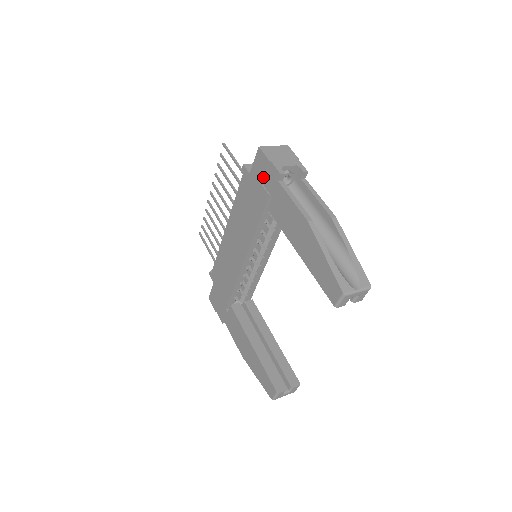
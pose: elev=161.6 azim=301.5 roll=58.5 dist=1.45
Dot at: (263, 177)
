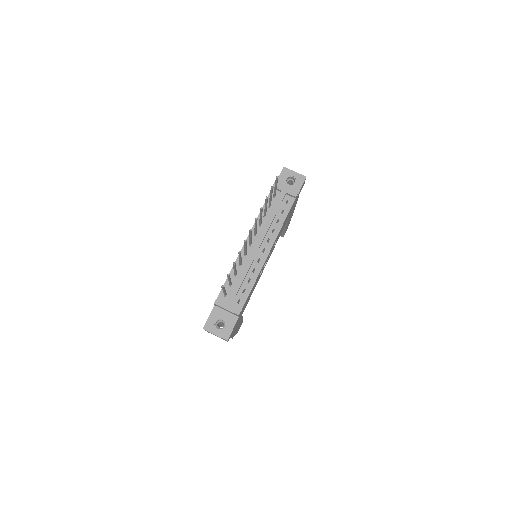
Dot at: occluded
